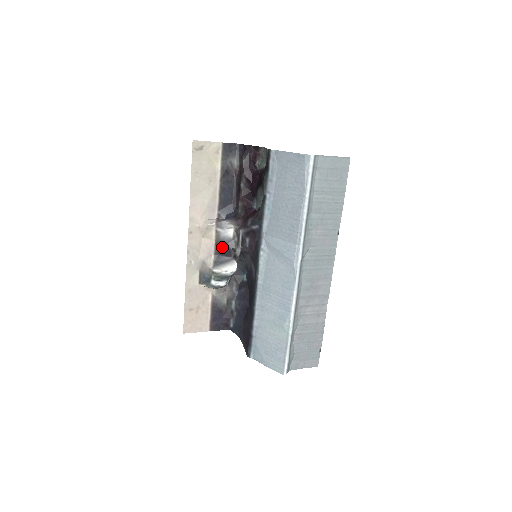
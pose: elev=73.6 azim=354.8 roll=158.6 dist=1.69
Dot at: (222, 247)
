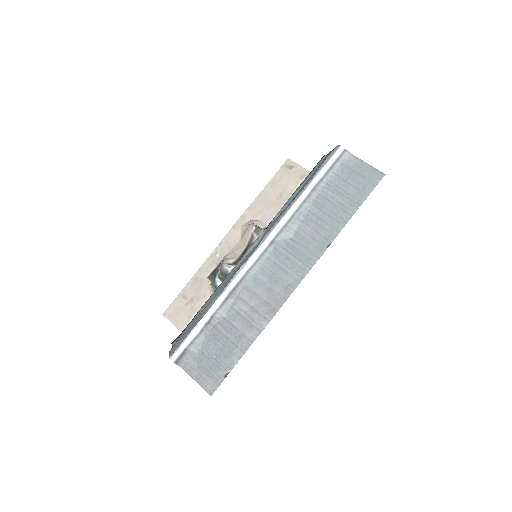
Dot at: occluded
